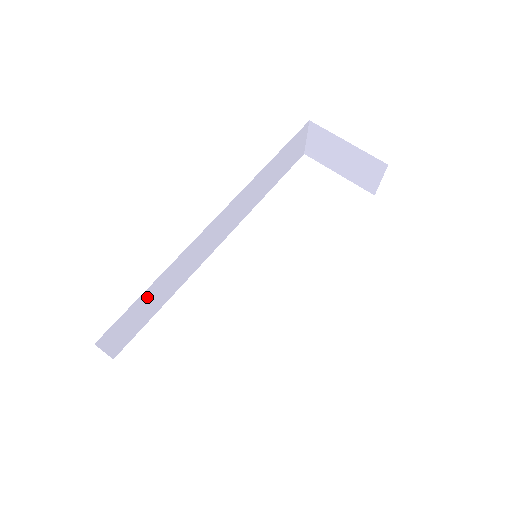
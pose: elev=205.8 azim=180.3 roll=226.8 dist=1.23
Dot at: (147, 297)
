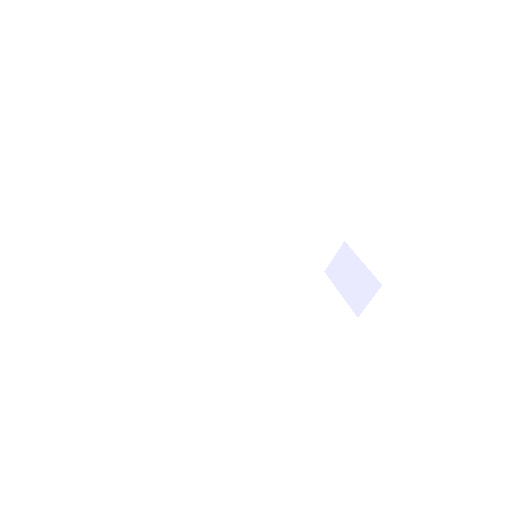
Dot at: (174, 204)
